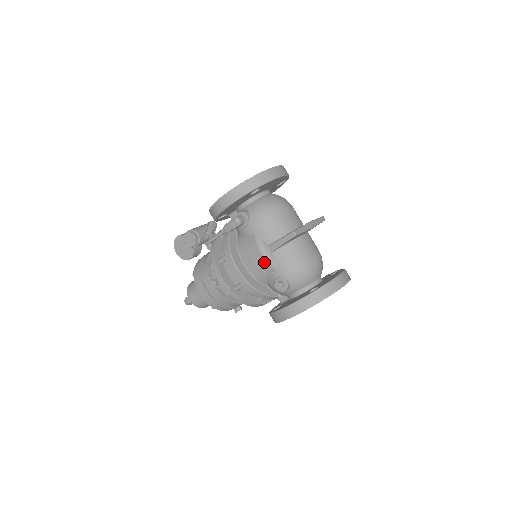
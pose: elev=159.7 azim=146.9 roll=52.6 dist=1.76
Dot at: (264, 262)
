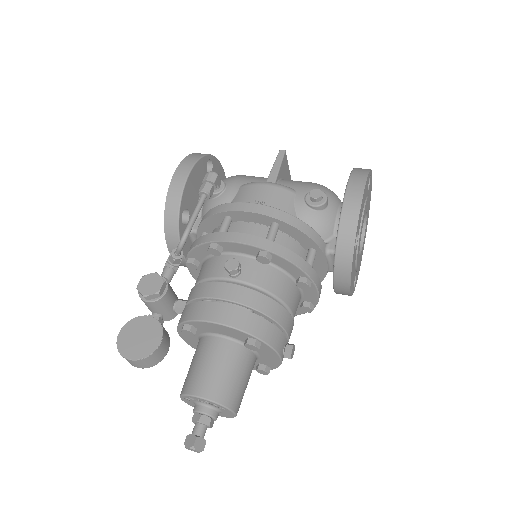
Dot at: (276, 189)
